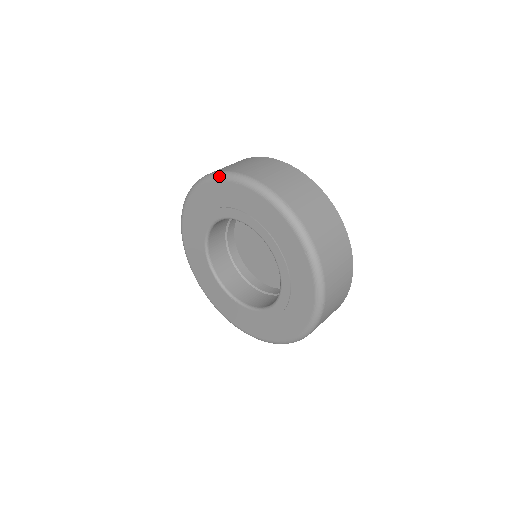
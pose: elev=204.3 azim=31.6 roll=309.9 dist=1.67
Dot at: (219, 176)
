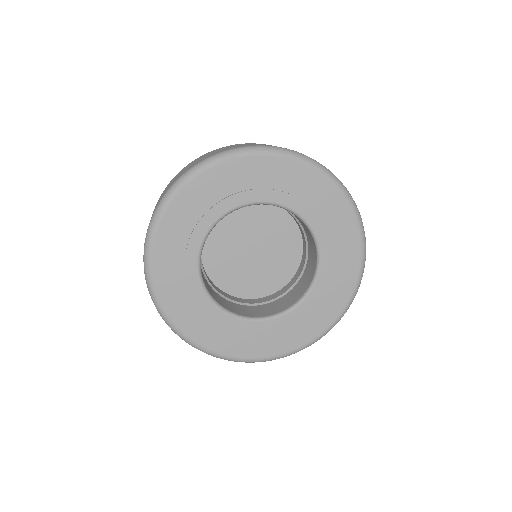
Dot at: (148, 242)
